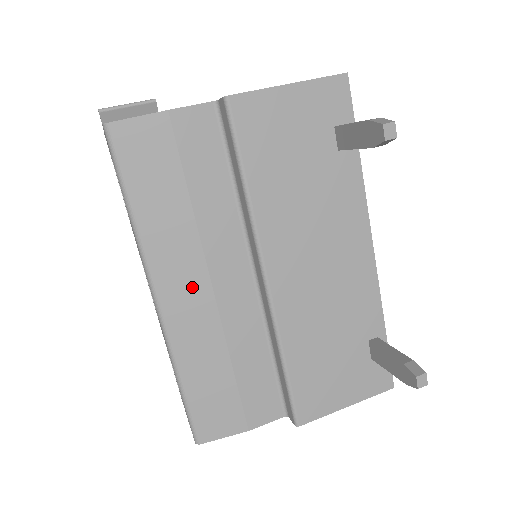
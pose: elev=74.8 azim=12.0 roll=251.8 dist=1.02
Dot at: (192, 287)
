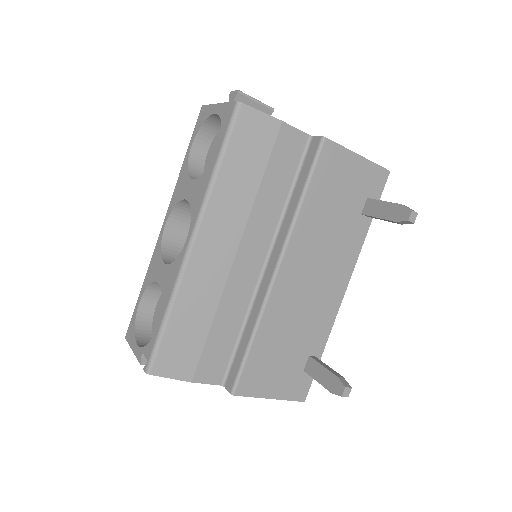
Dot at: (222, 247)
